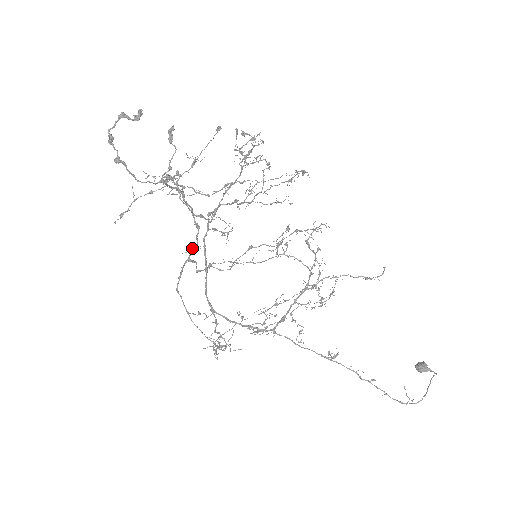
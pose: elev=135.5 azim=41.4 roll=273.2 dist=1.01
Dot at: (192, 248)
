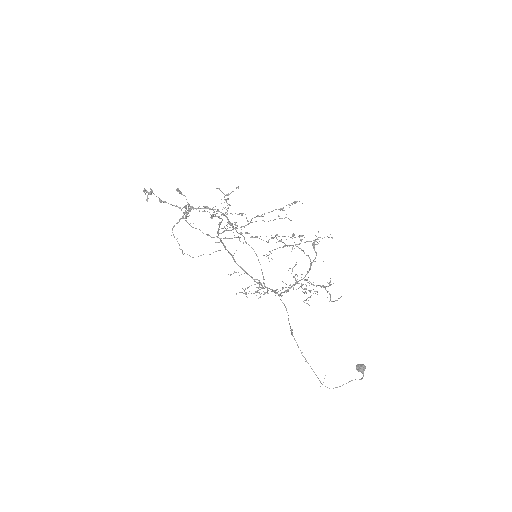
Dot at: (219, 242)
